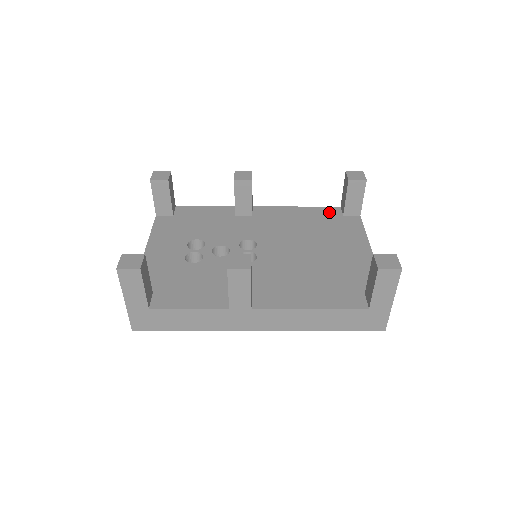
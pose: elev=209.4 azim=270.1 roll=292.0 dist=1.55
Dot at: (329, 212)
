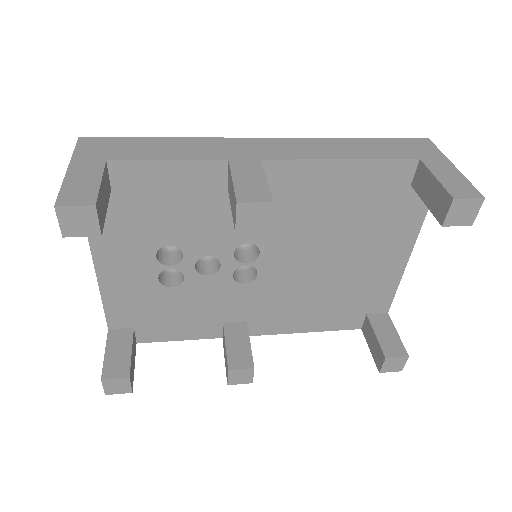
Dot at: (393, 177)
